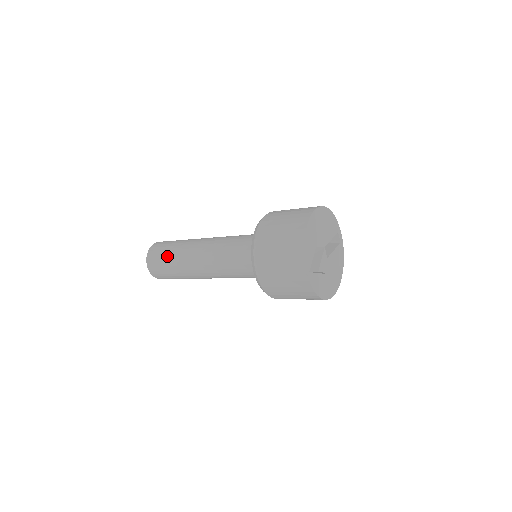
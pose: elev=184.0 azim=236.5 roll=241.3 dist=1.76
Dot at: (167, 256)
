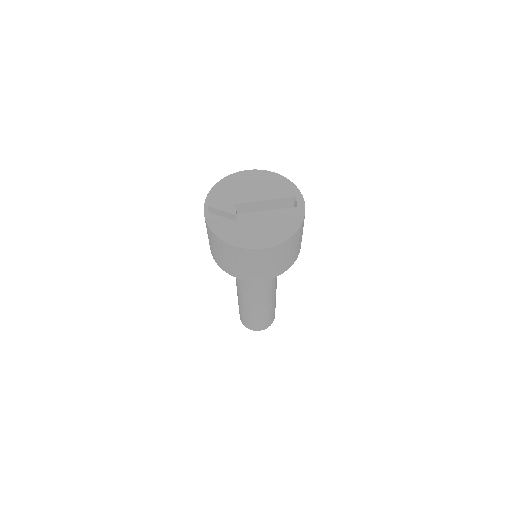
Dot at: occluded
